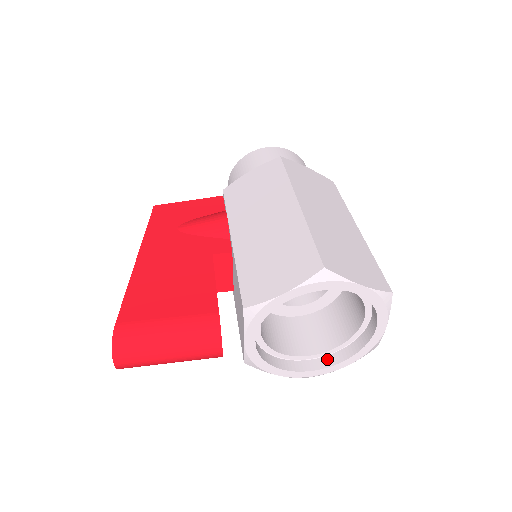
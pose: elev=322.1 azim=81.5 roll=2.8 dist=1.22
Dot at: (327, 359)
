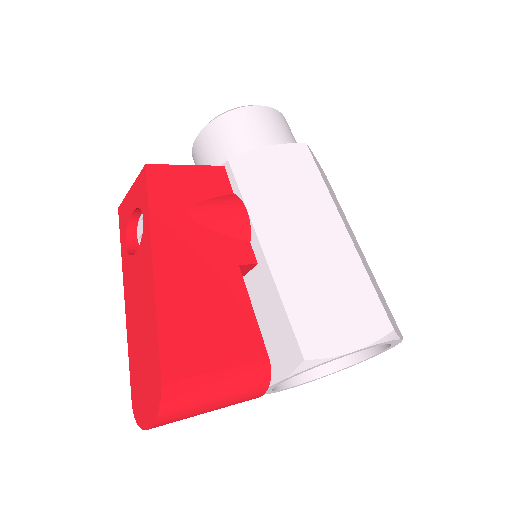
Dot at: (304, 373)
